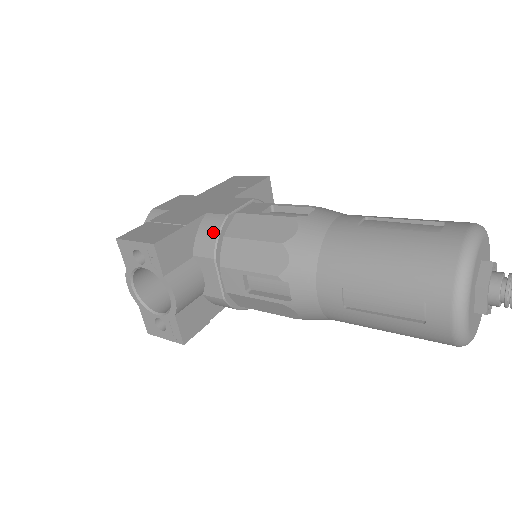
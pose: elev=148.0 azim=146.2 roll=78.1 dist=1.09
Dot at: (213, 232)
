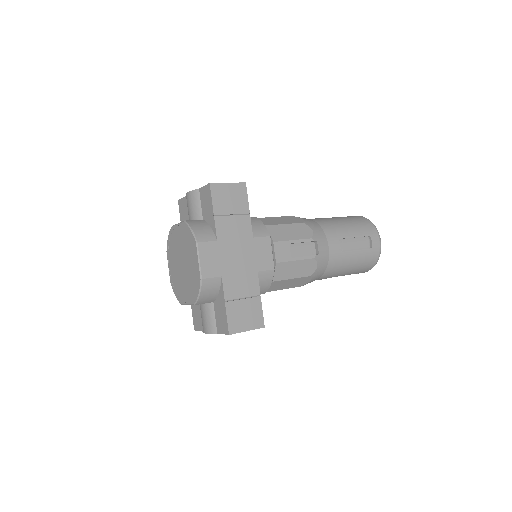
Dot at: (268, 284)
